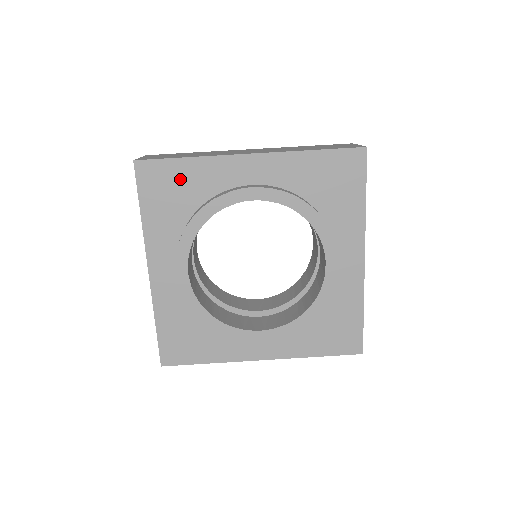
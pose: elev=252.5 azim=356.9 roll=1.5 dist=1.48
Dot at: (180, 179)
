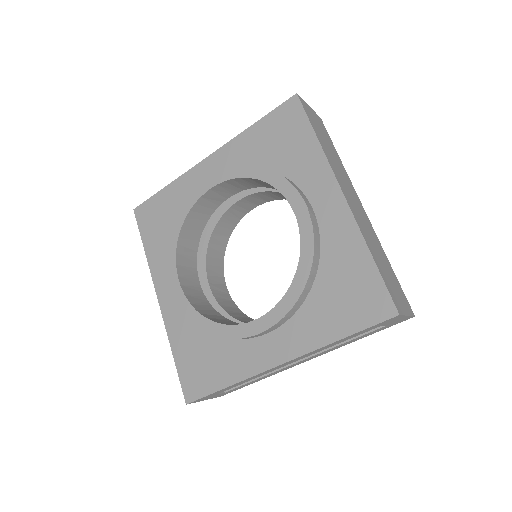
Dot at: (295, 141)
